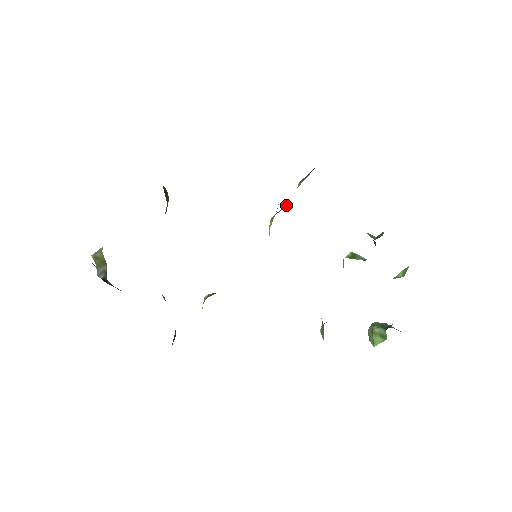
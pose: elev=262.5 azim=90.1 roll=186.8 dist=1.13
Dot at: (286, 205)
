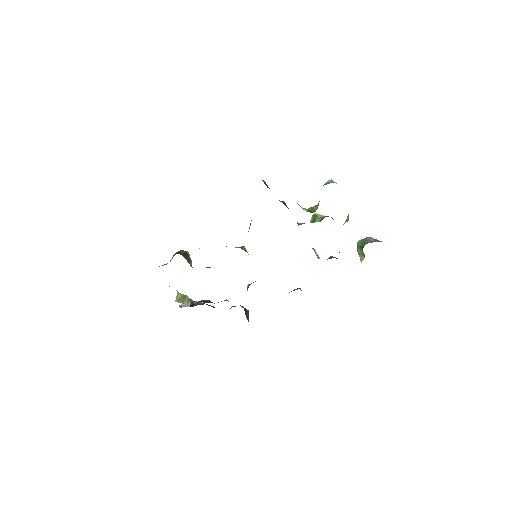
Dot at: (250, 223)
